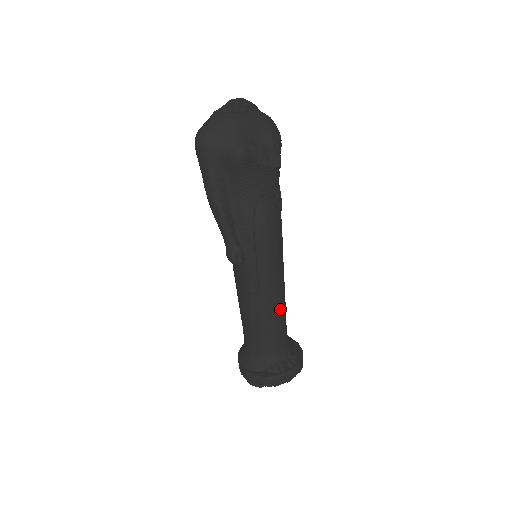
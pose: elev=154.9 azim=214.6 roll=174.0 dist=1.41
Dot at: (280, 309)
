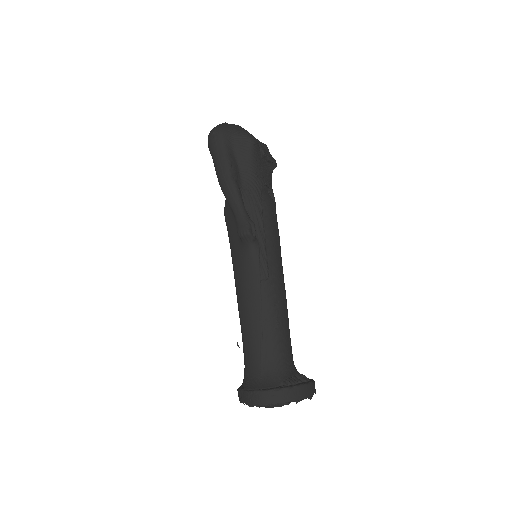
Dot at: (286, 310)
